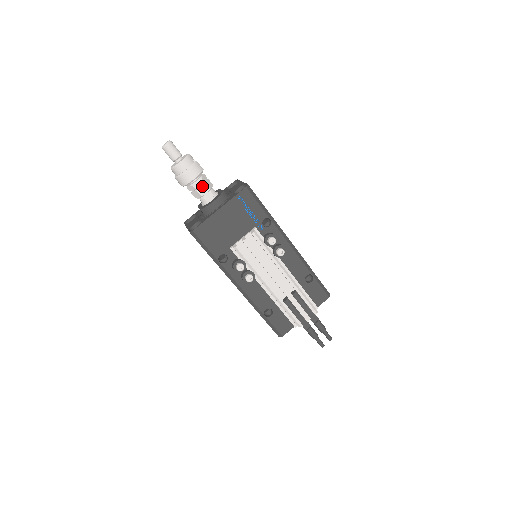
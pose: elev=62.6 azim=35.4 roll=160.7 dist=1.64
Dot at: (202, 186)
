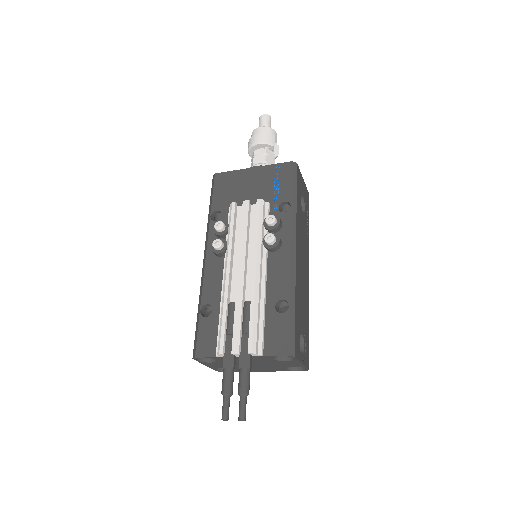
Dot at: (261, 155)
